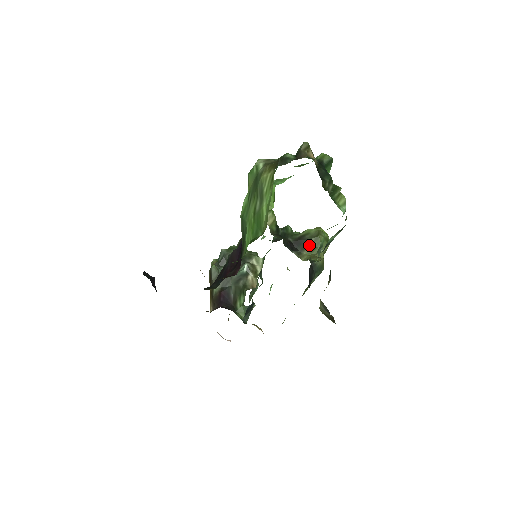
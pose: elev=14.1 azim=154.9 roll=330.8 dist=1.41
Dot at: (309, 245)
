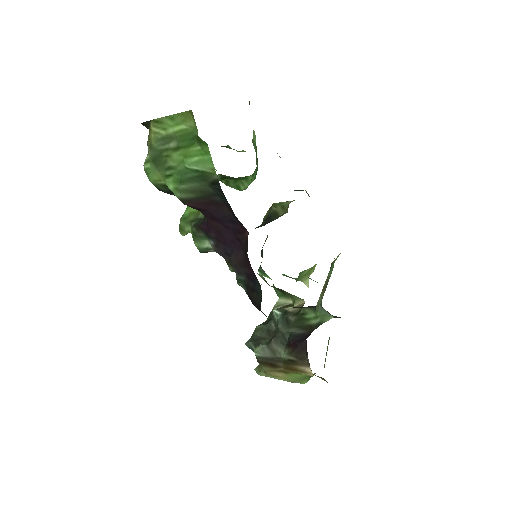
Dot at: (276, 211)
